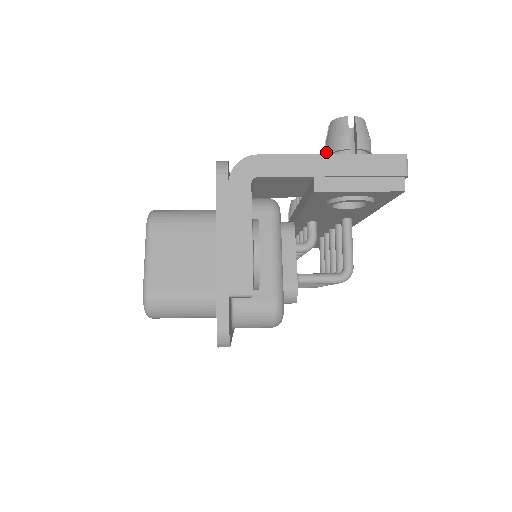
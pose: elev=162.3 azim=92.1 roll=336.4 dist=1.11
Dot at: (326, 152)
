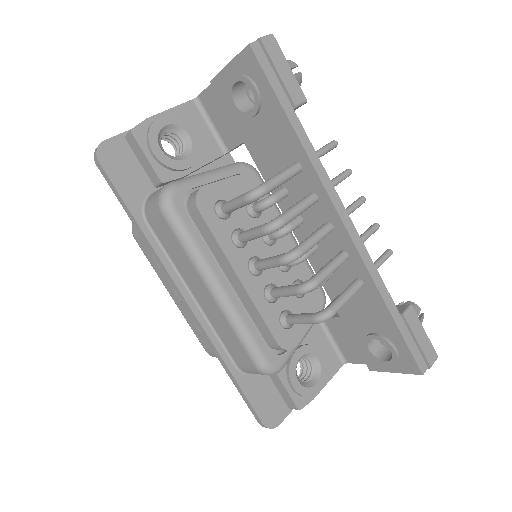
Dot at: occluded
